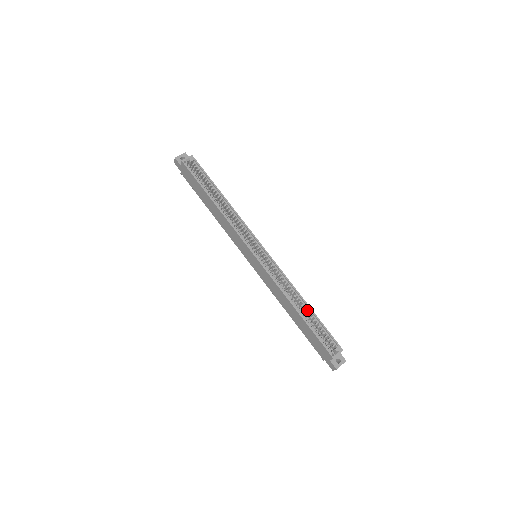
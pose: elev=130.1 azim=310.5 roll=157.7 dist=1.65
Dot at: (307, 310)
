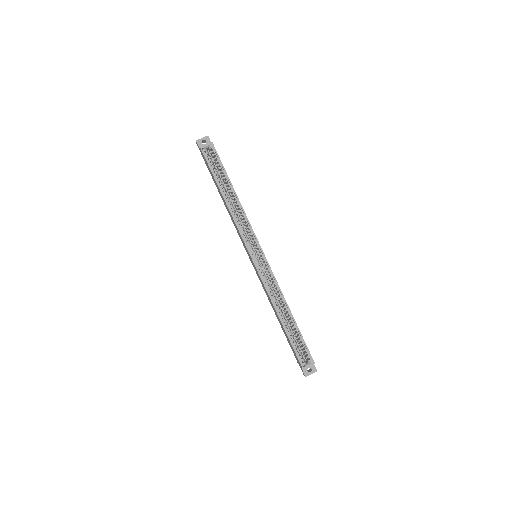
Dot at: (290, 320)
